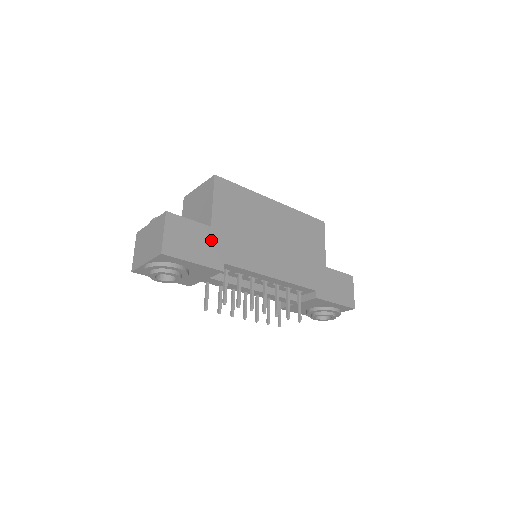
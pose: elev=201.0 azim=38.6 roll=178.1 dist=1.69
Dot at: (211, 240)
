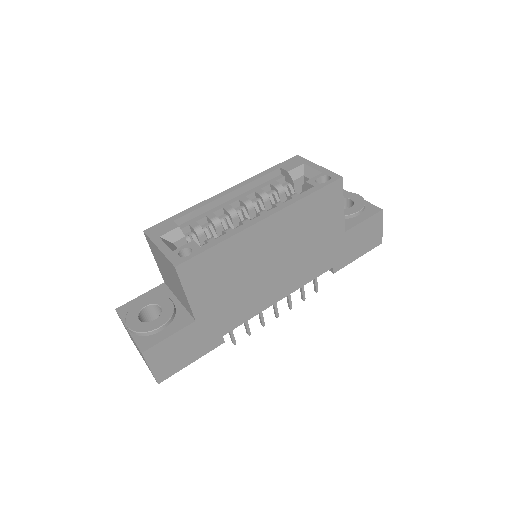
Dot at: (201, 331)
